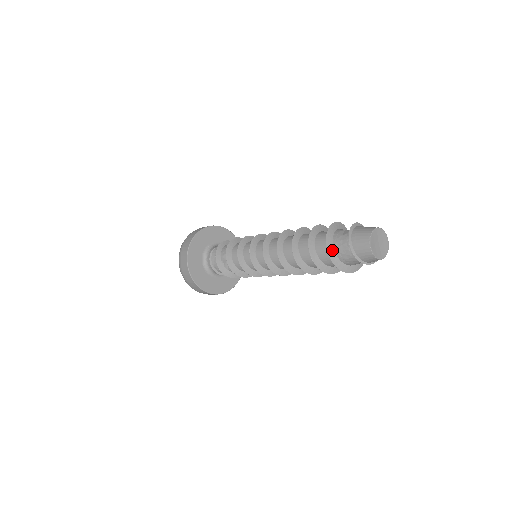
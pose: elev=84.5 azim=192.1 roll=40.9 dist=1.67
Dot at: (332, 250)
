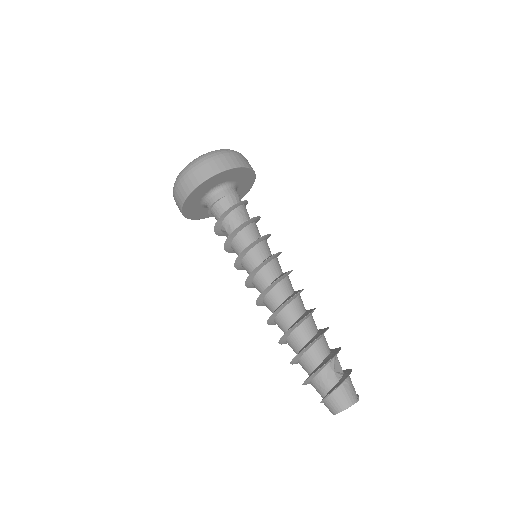
Dot at: (310, 380)
